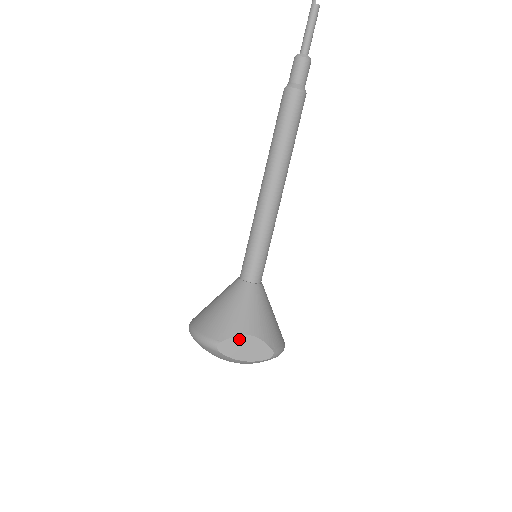
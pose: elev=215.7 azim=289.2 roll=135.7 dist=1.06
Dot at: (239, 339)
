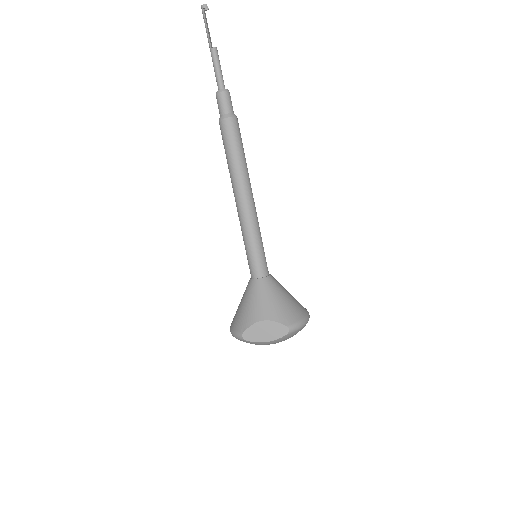
Dot at: (256, 326)
